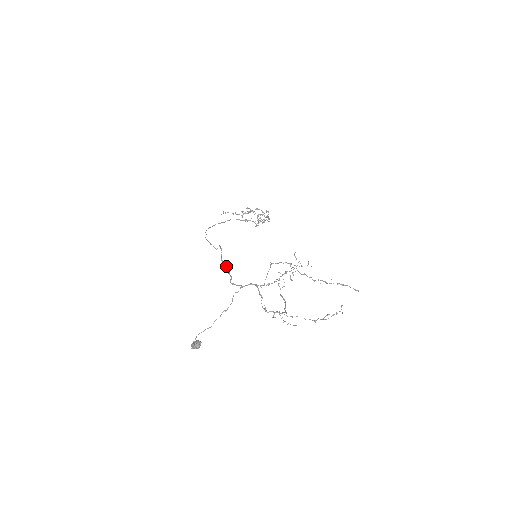
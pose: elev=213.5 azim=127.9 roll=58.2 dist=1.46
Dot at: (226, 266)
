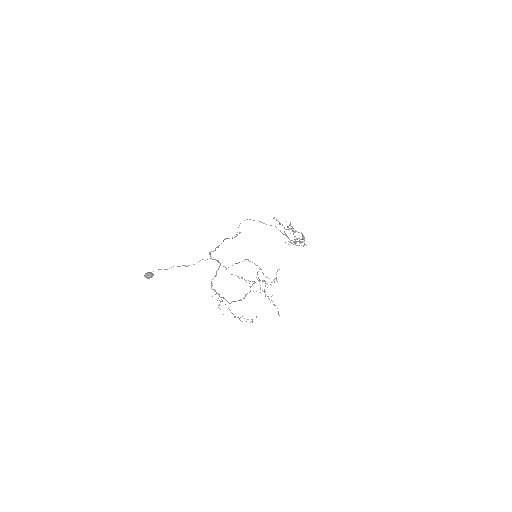
Dot at: occluded
